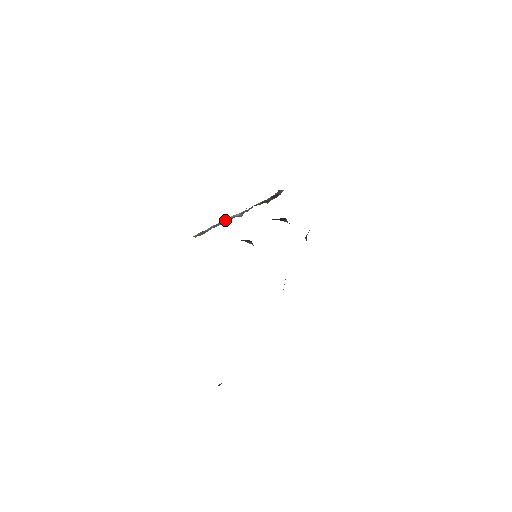
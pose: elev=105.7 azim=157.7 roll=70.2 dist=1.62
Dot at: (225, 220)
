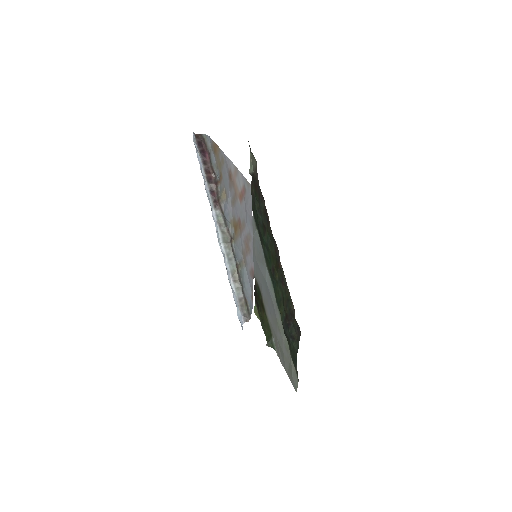
Dot at: (228, 261)
